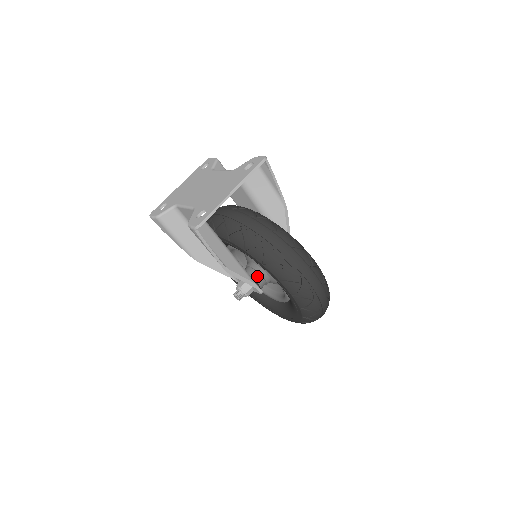
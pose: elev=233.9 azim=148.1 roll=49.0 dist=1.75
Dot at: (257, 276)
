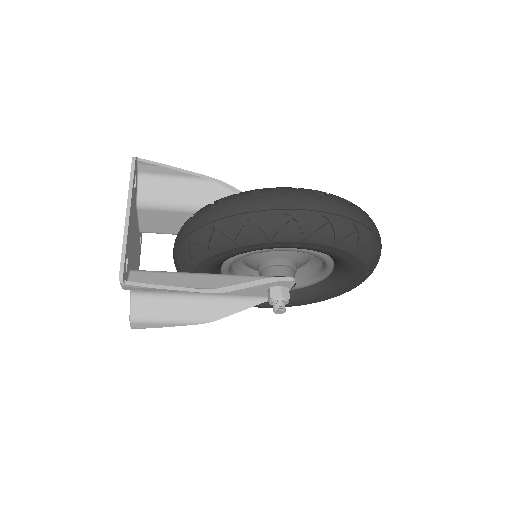
Dot at: (273, 270)
